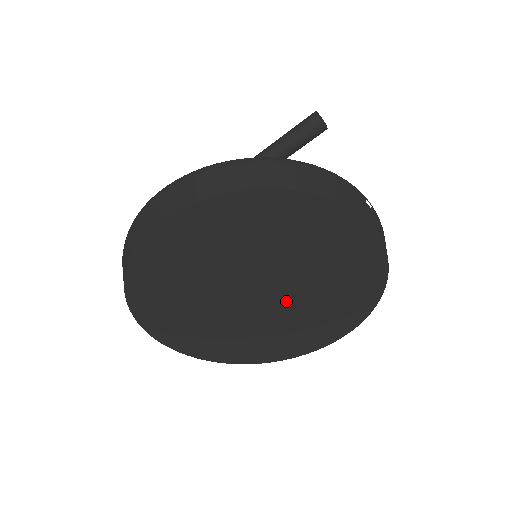
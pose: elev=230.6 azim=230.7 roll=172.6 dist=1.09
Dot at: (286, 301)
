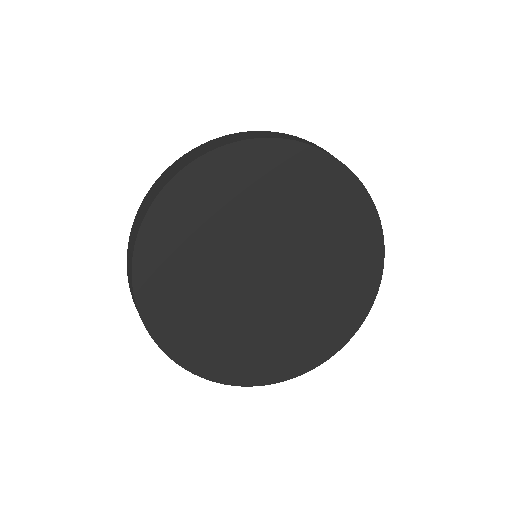
Dot at: (289, 289)
